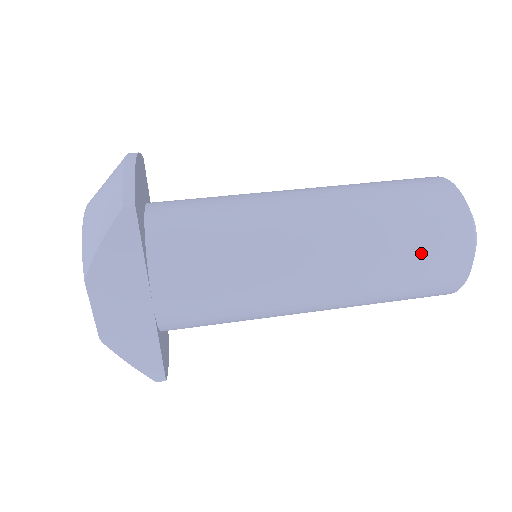
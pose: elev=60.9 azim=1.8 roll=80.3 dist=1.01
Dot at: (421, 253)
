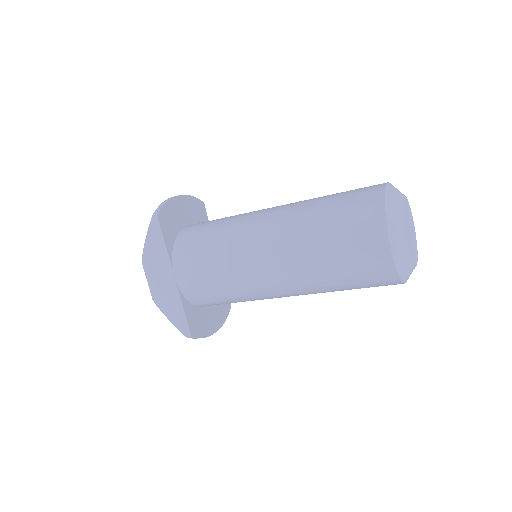
Dot at: (340, 236)
